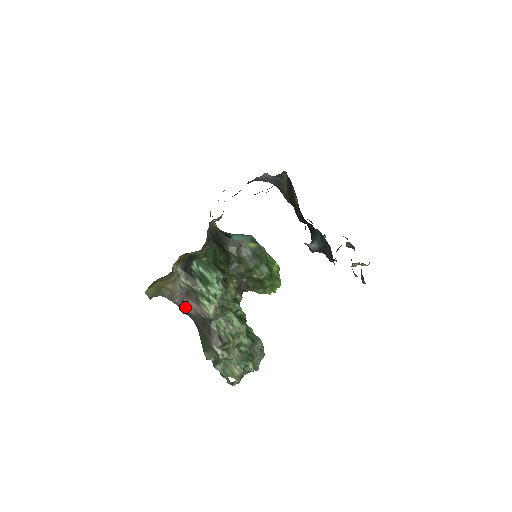
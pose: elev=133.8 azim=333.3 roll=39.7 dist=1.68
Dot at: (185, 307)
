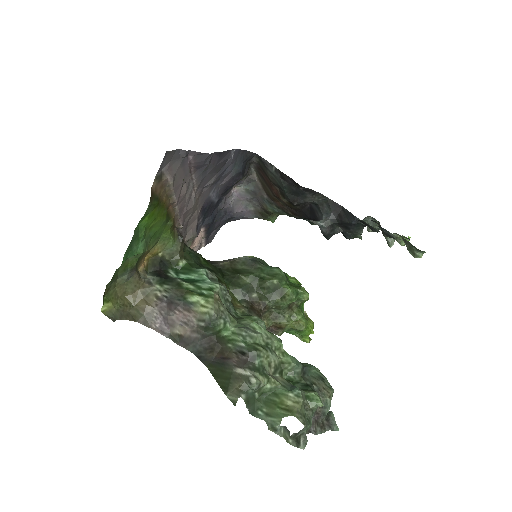
Dot at: (173, 329)
